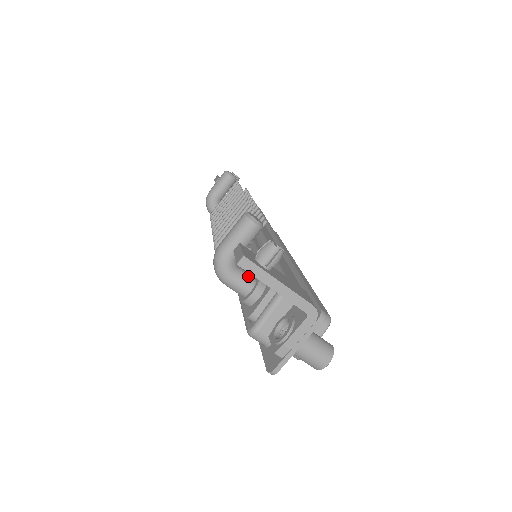
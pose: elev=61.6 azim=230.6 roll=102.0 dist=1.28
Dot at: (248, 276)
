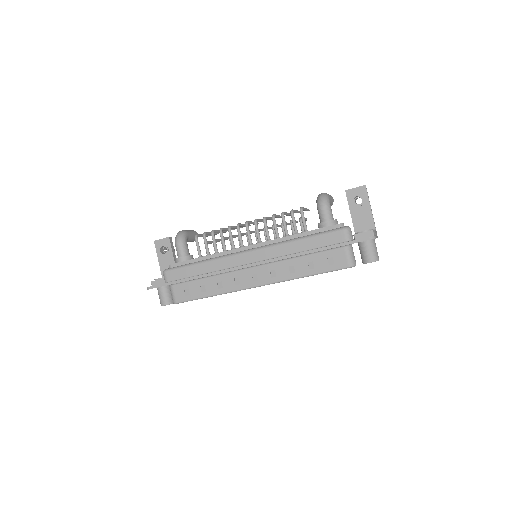
Dot at: occluded
